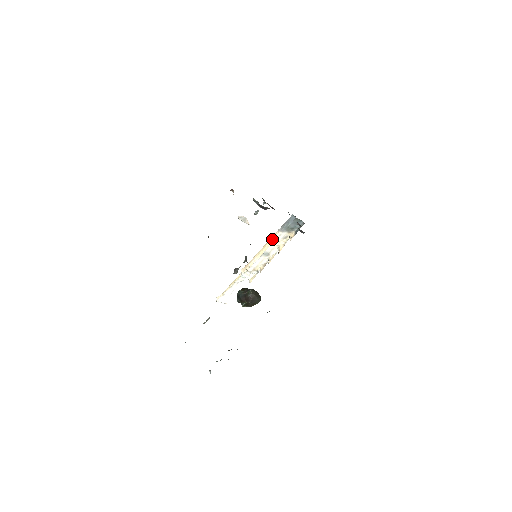
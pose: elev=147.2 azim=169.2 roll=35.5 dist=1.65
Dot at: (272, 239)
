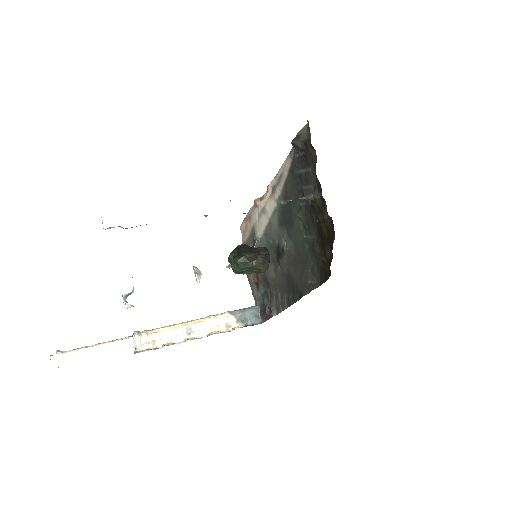
Dot at: (213, 315)
